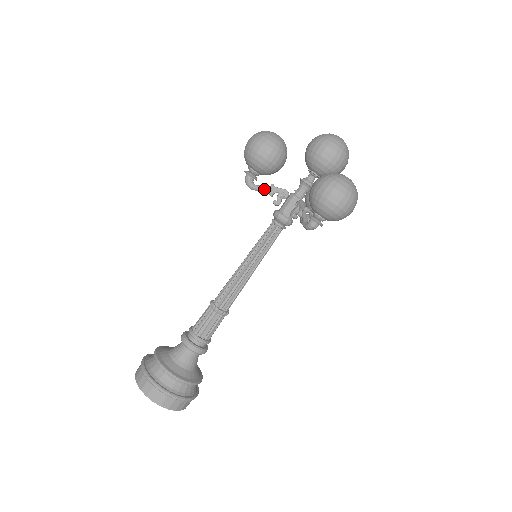
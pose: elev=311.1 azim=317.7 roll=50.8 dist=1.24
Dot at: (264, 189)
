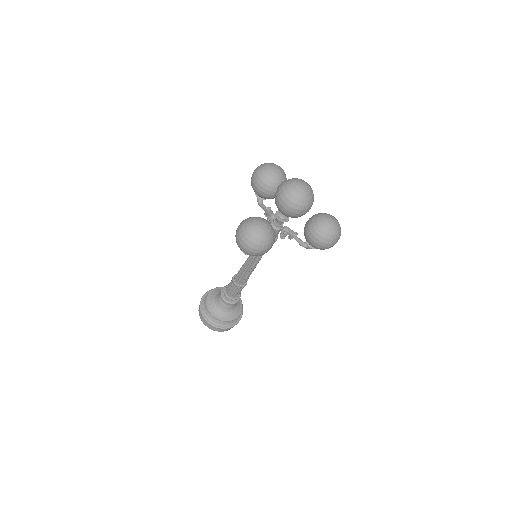
Dot at: (263, 209)
